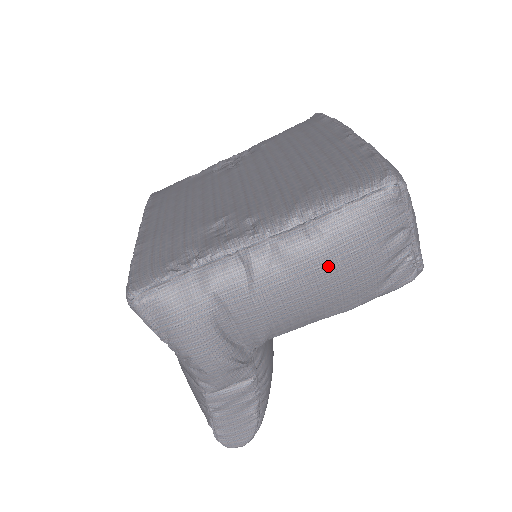
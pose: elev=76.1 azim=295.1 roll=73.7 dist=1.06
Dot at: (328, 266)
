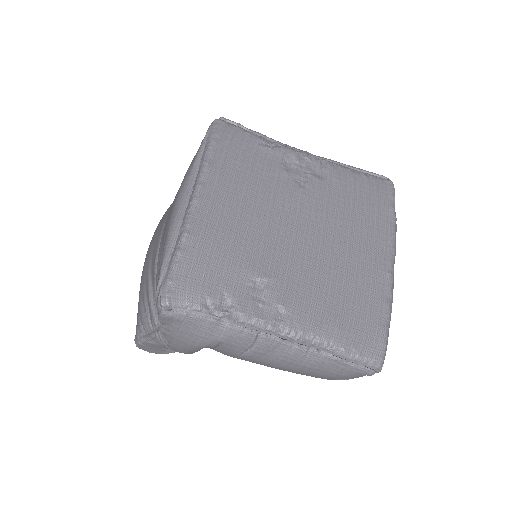
Dot at: (299, 370)
